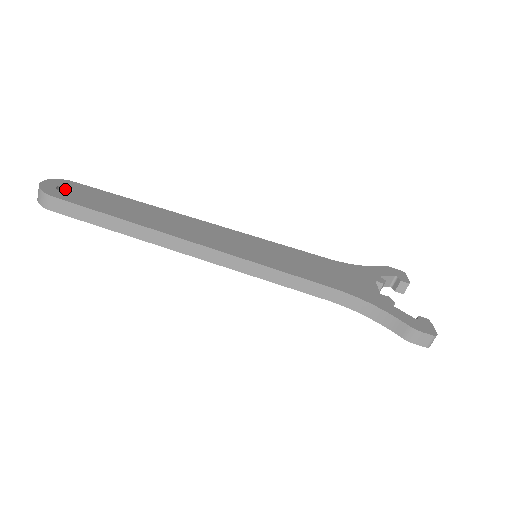
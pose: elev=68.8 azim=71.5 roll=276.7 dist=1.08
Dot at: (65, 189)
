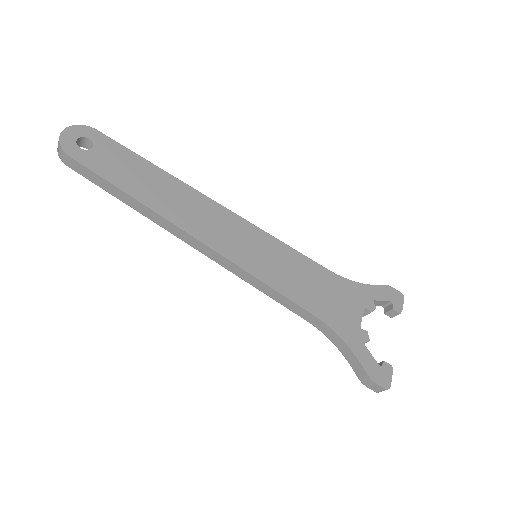
Dot at: (86, 140)
